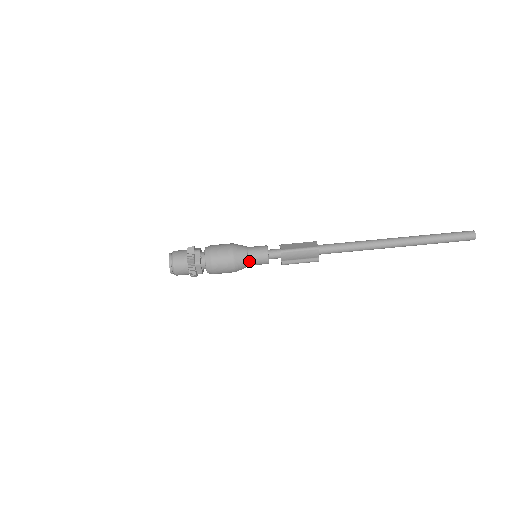
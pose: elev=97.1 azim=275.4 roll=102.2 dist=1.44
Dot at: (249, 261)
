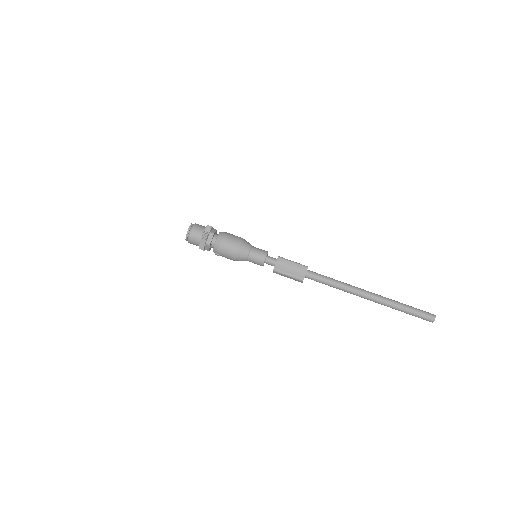
Dot at: (250, 252)
